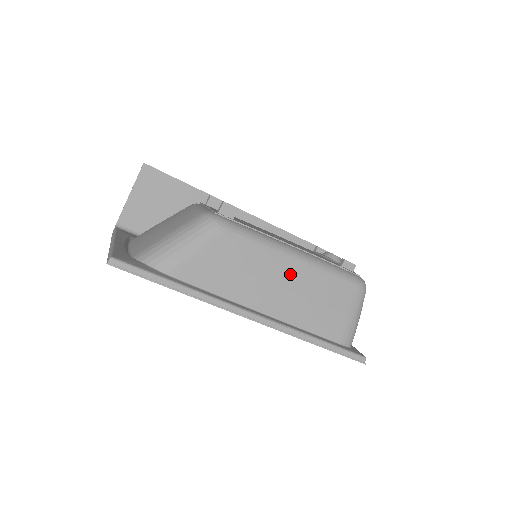
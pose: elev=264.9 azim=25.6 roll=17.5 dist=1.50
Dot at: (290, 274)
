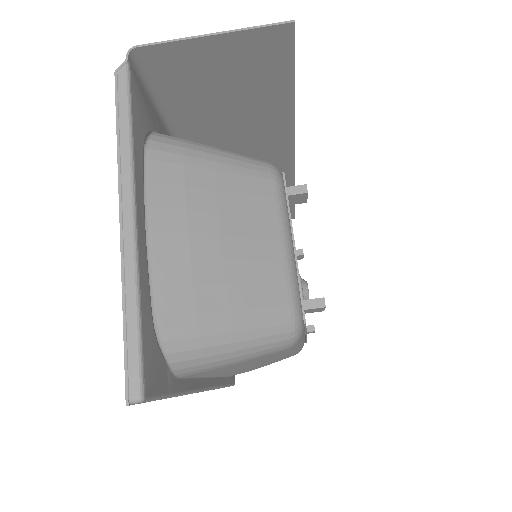
Dot at: occluded
